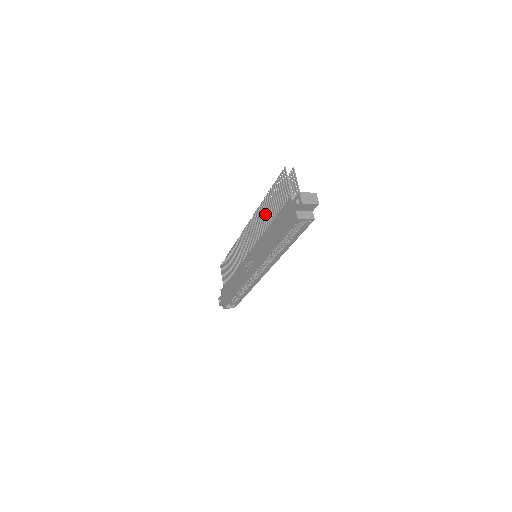
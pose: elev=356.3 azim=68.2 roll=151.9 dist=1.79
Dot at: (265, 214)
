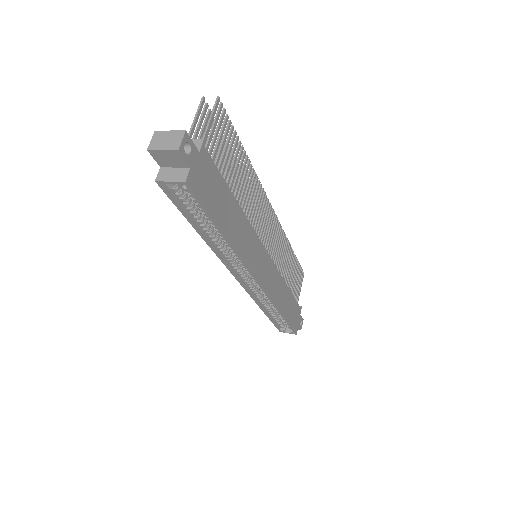
Dot at: occluded
